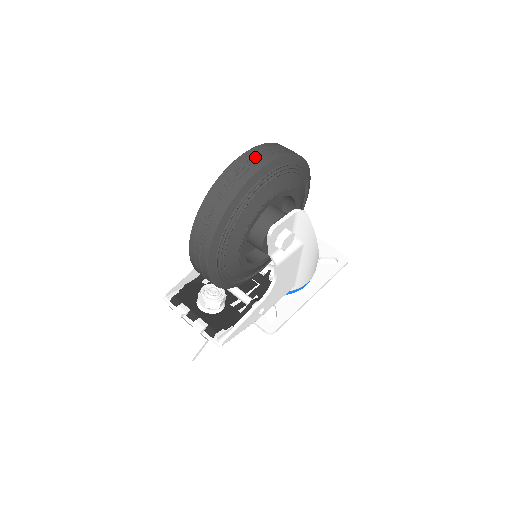
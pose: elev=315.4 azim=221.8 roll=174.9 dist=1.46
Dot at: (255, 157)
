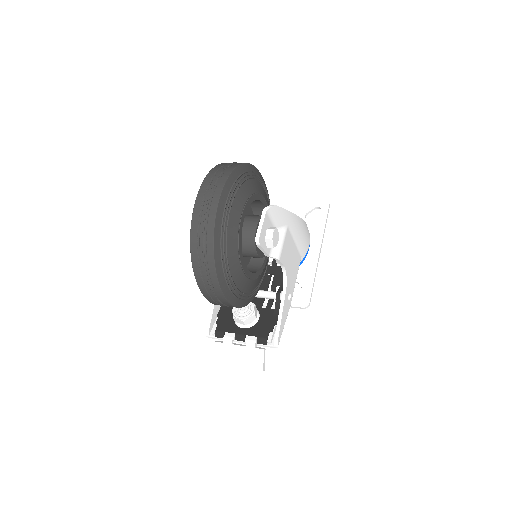
Dot at: (207, 197)
